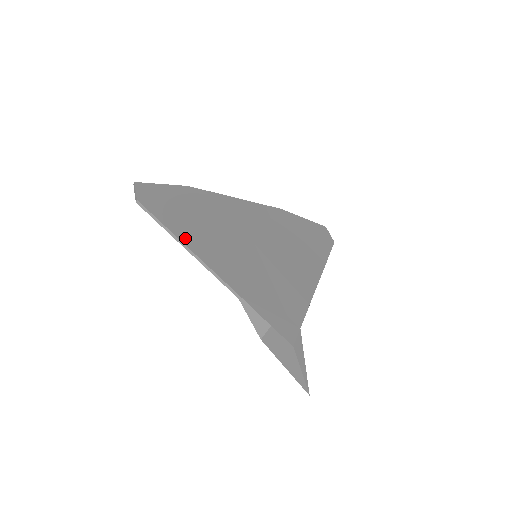
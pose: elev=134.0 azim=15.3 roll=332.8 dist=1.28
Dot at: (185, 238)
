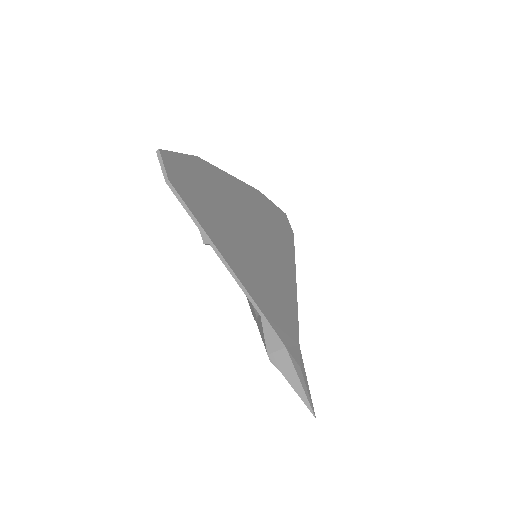
Dot at: (215, 239)
